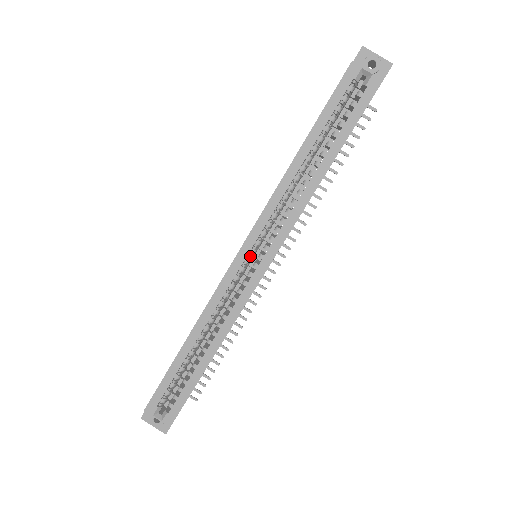
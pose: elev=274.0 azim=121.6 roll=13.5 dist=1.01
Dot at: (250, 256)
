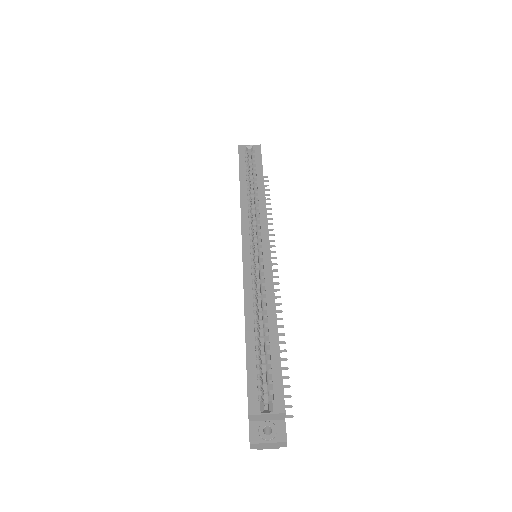
Dot at: (252, 248)
